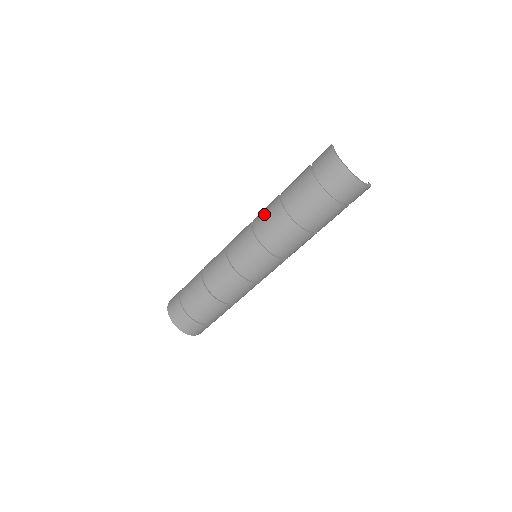
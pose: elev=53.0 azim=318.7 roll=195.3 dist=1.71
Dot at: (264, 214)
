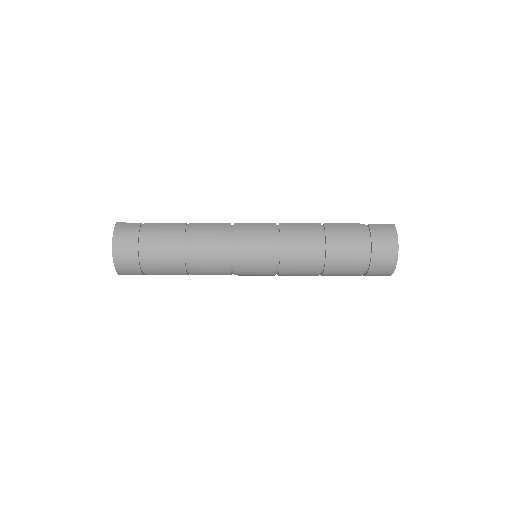
Dot at: (298, 231)
